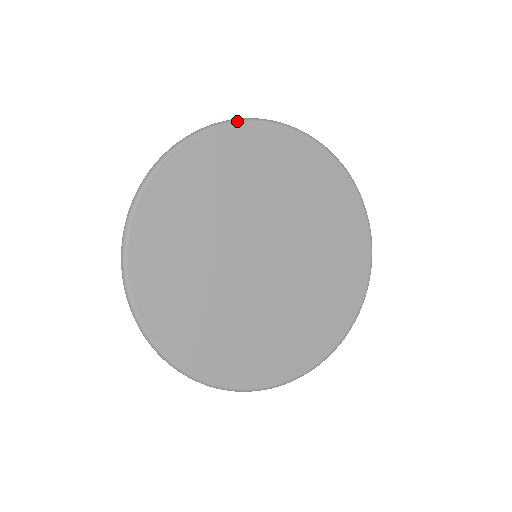
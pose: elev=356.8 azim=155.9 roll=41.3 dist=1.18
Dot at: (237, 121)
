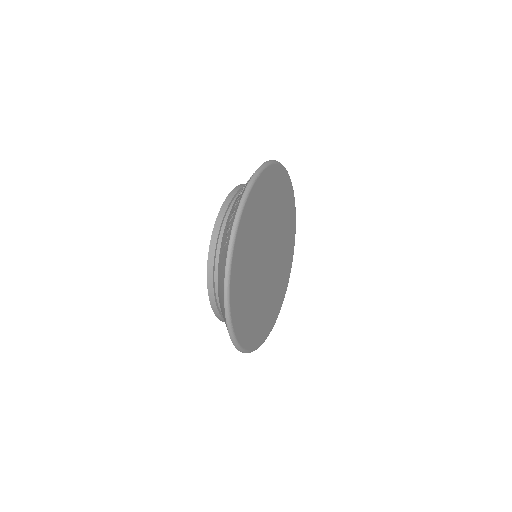
Dot at: (267, 165)
